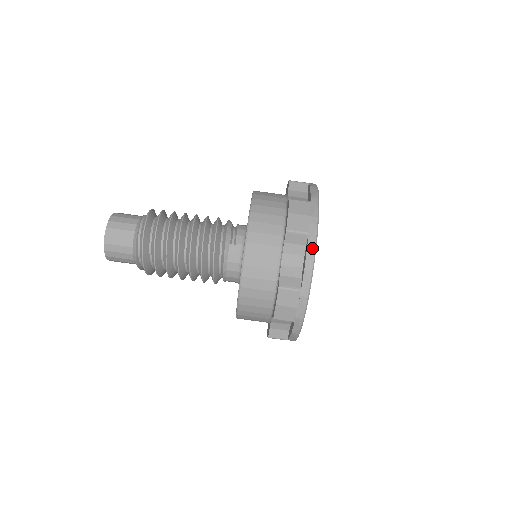
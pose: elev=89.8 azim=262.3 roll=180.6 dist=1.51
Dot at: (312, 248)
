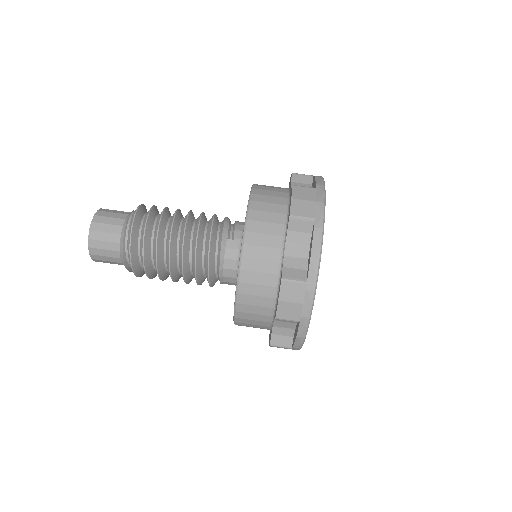
Dot at: (319, 235)
